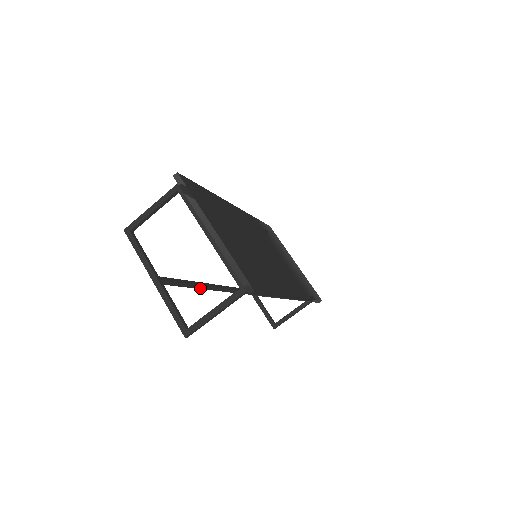
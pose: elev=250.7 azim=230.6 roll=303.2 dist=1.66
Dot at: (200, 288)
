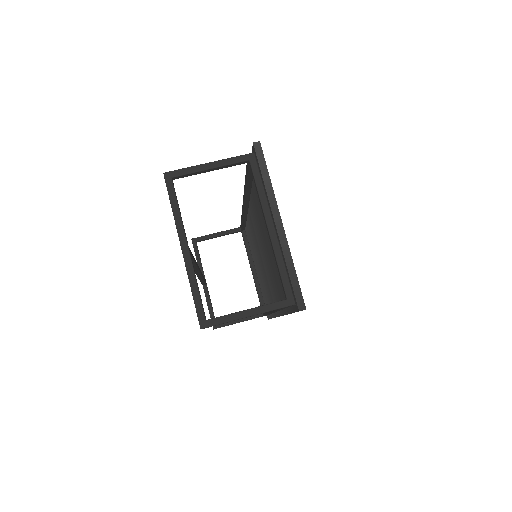
Dot at: occluded
